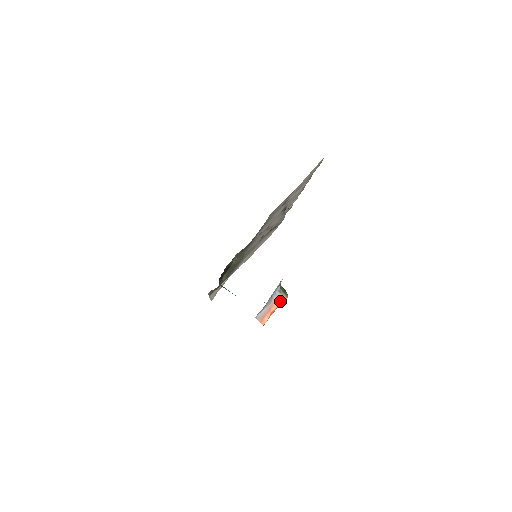
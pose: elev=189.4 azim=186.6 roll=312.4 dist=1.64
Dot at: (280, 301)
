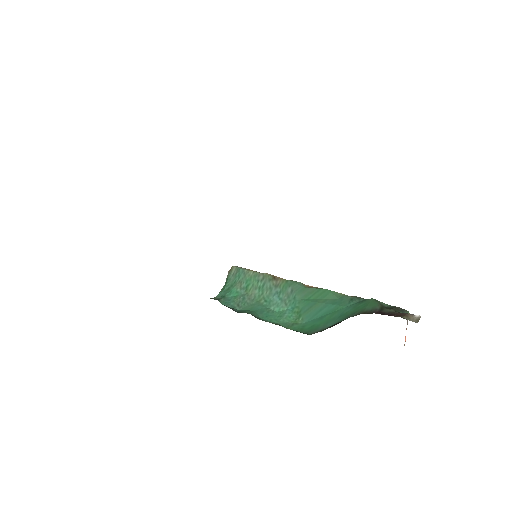
Dot at: occluded
